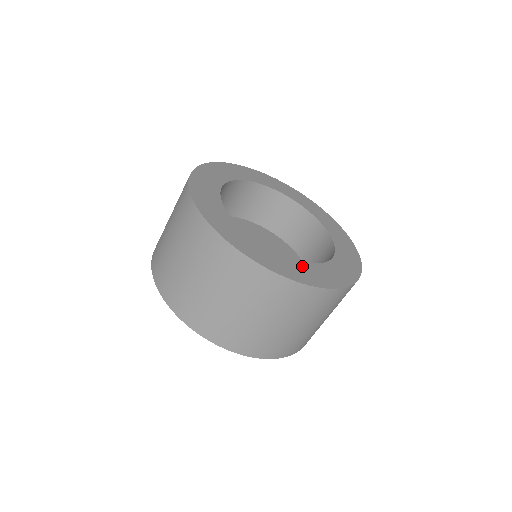
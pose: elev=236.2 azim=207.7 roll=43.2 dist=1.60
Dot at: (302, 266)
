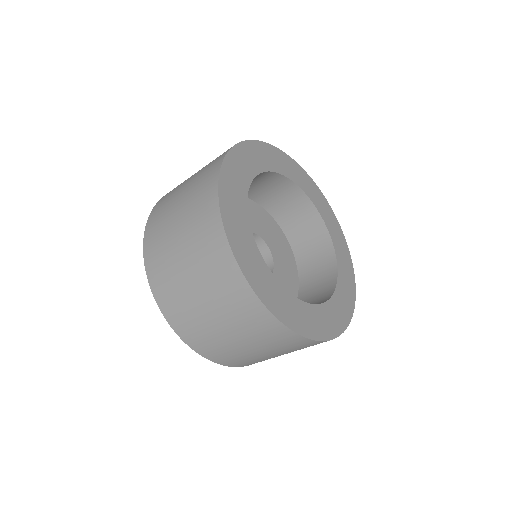
Dot at: (317, 312)
